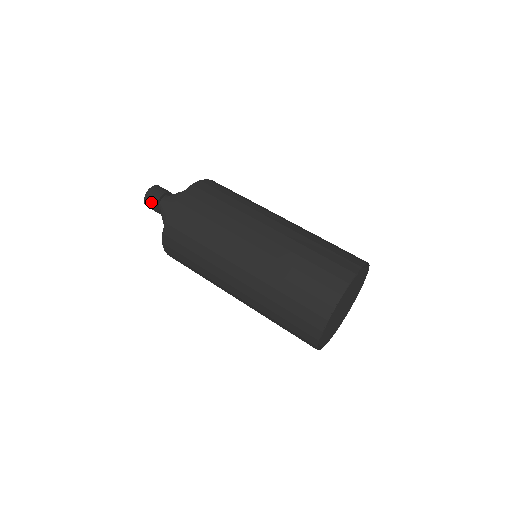
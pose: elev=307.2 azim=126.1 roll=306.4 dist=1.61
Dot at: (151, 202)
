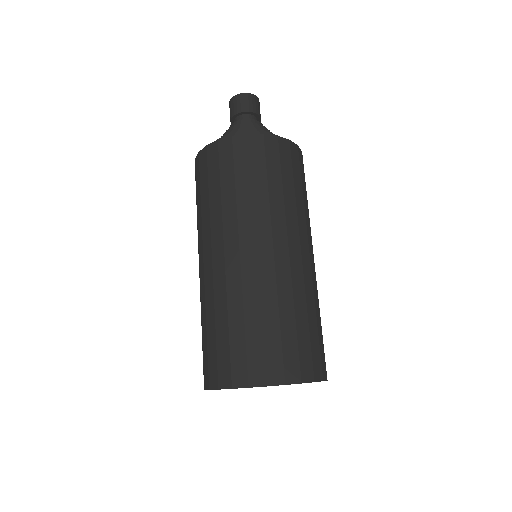
Dot at: occluded
